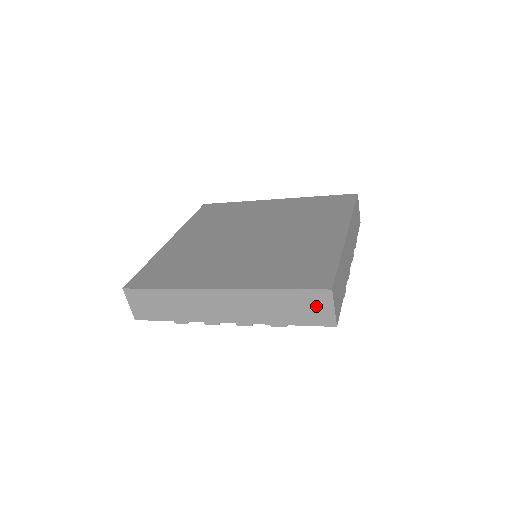
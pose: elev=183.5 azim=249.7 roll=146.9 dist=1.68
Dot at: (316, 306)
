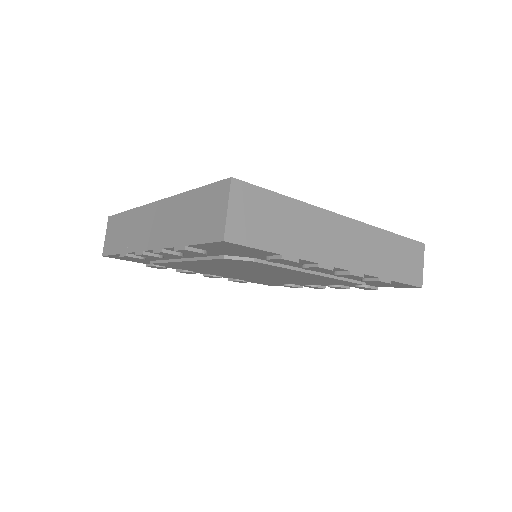
Dot at: (413, 260)
